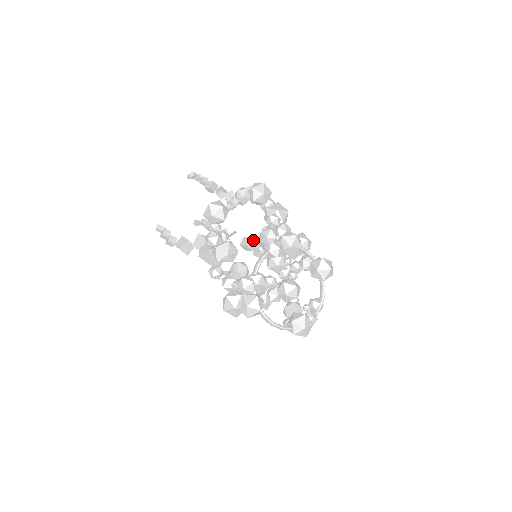
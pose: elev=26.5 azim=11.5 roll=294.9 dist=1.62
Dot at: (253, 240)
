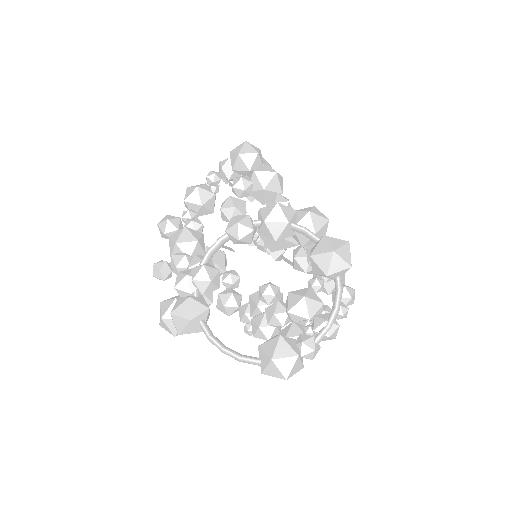
Dot at: occluded
